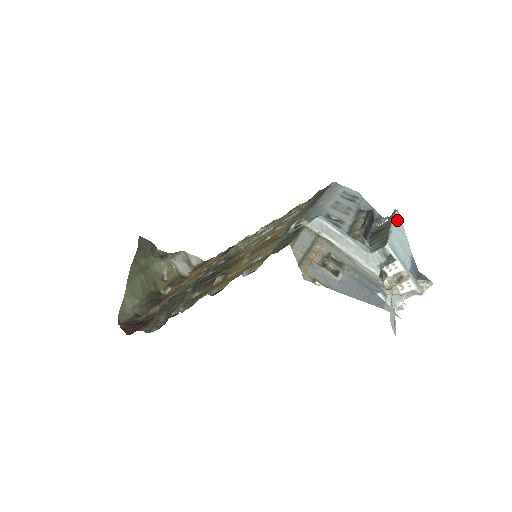
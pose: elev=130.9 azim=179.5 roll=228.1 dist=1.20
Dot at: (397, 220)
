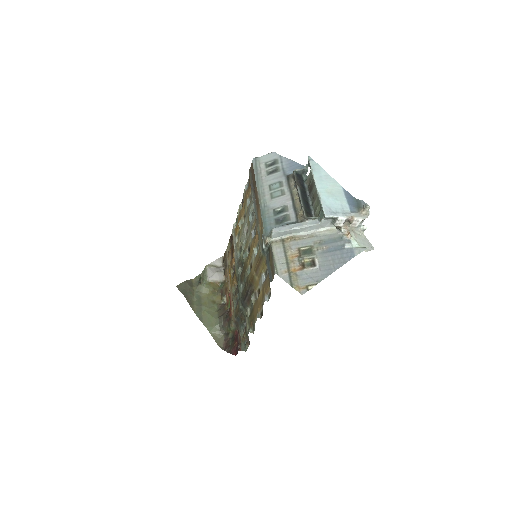
Dot at: (315, 171)
